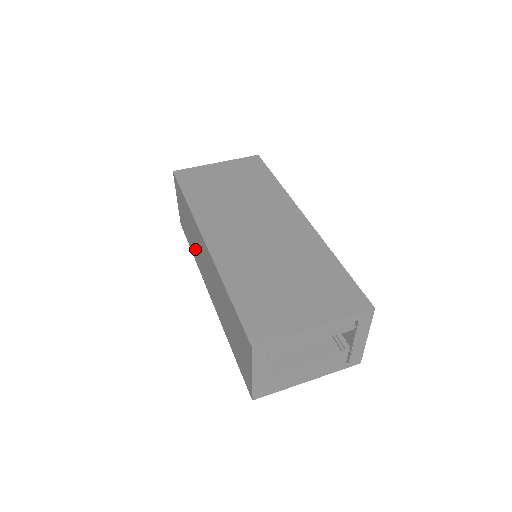
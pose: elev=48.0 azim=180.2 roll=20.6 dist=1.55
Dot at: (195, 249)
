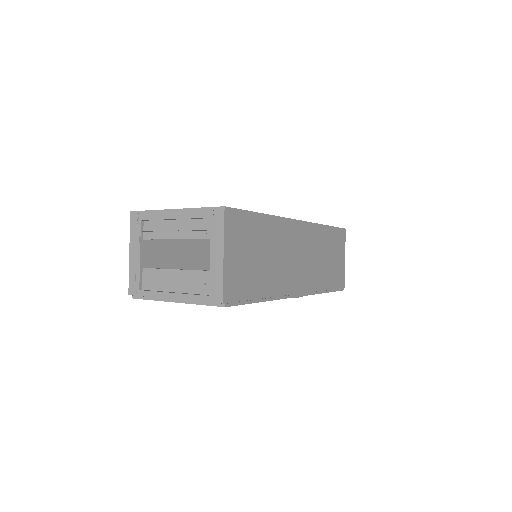
Dot at: occluded
